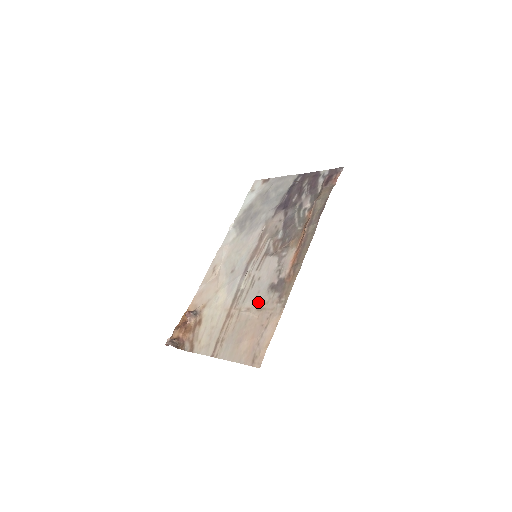
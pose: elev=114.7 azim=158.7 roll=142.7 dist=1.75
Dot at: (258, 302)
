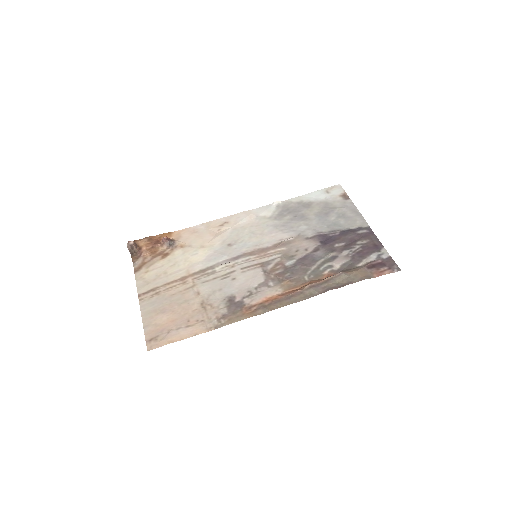
Dot at: (209, 298)
